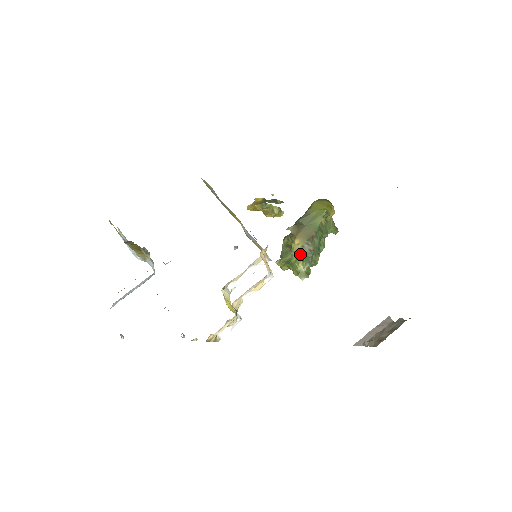
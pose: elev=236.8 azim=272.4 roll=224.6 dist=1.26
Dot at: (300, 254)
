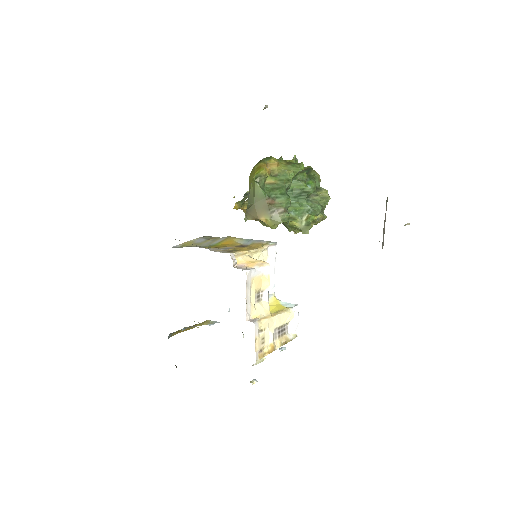
Dot at: (277, 224)
